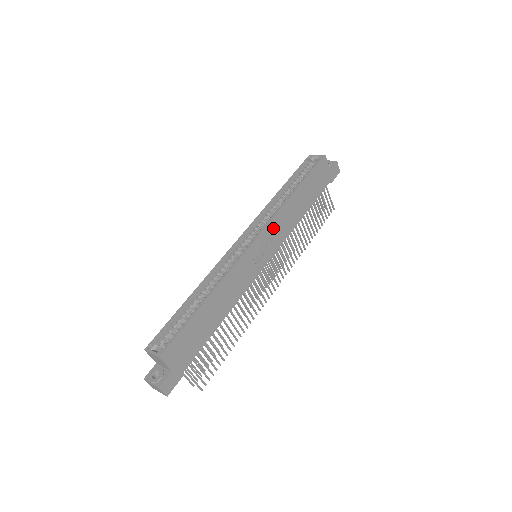
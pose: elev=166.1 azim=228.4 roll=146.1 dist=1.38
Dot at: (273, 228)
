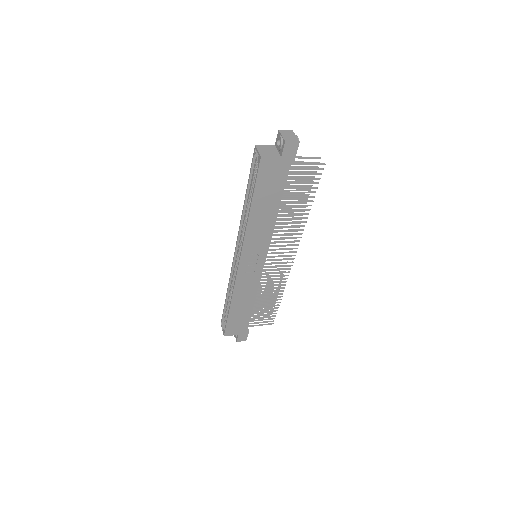
Dot at: (249, 246)
